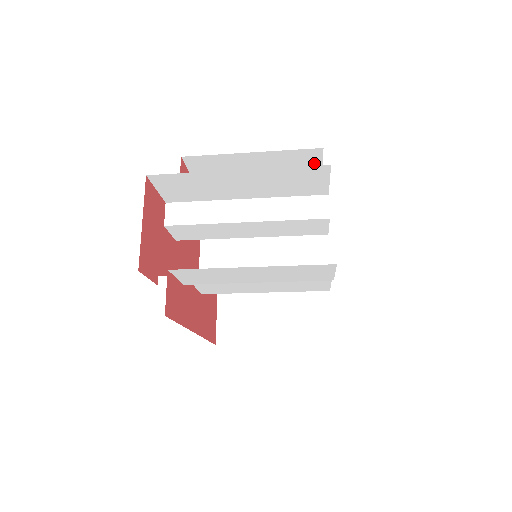
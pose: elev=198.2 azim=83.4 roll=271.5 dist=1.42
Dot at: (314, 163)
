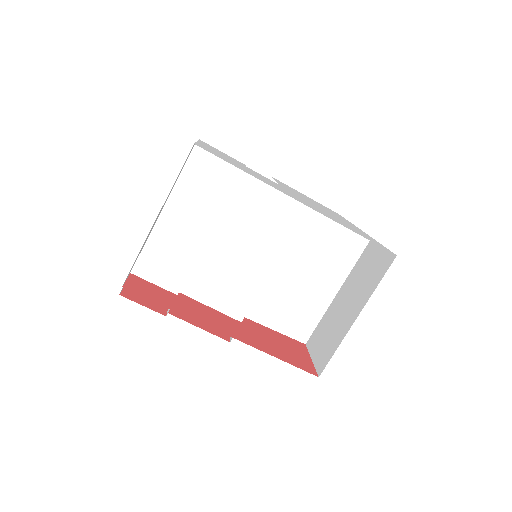
Dot at: occluded
